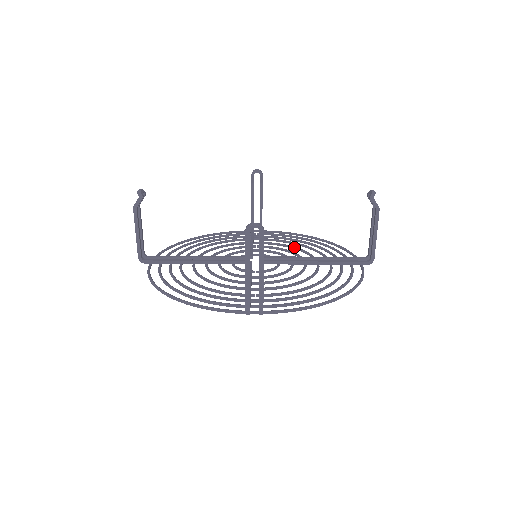
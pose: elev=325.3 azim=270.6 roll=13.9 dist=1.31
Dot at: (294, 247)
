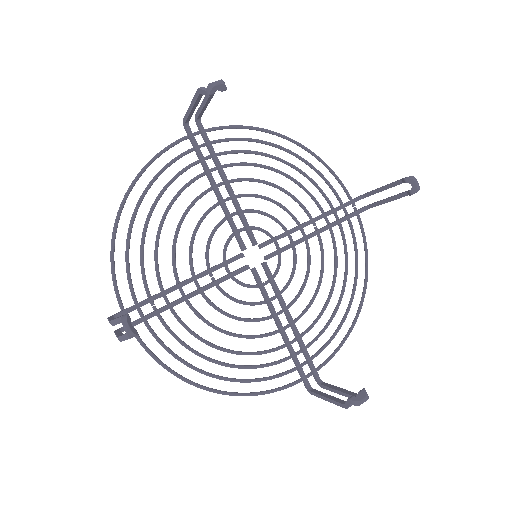
Dot at: (273, 186)
